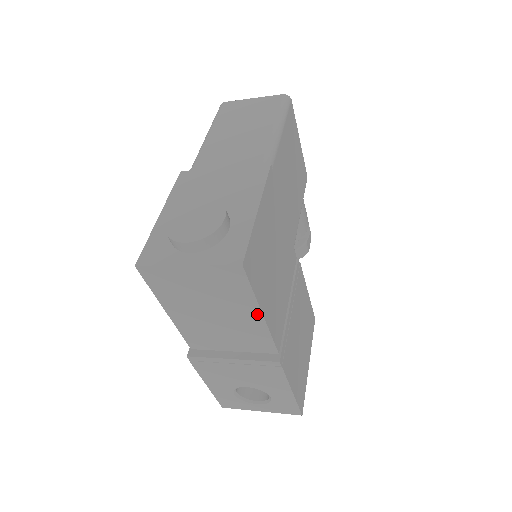
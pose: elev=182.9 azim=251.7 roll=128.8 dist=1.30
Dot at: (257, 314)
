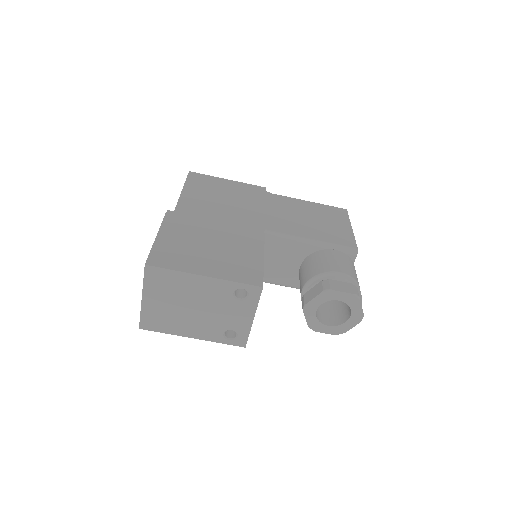
Dot at: occluded
